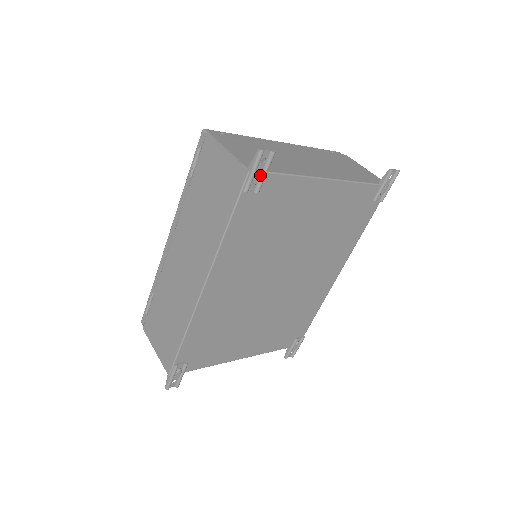
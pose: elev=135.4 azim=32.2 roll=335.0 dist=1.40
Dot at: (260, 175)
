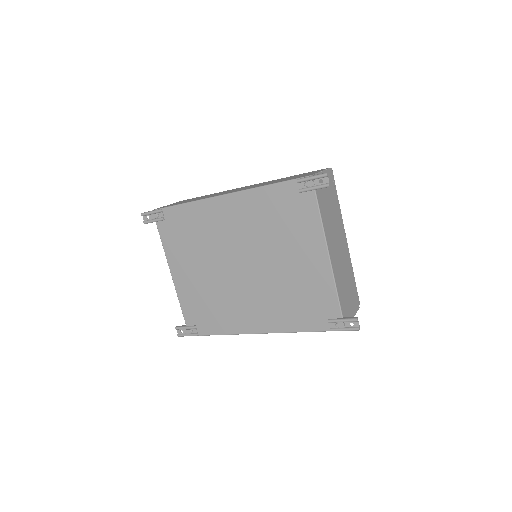
Dot at: (311, 184)
